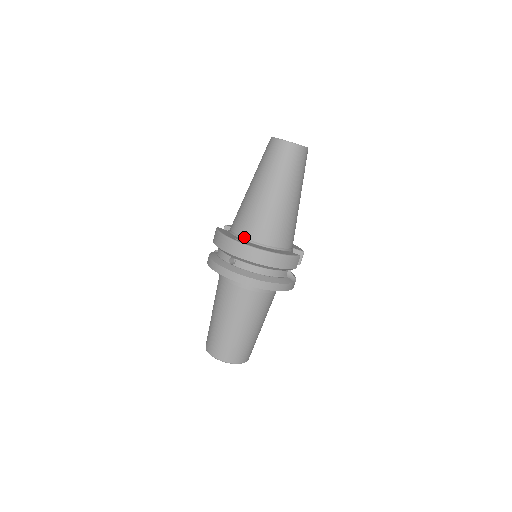
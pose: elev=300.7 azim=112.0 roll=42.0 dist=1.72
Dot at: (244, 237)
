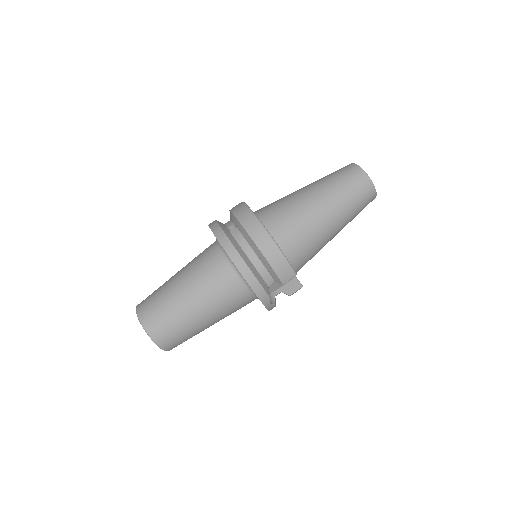
Dot at: (260, 217)
